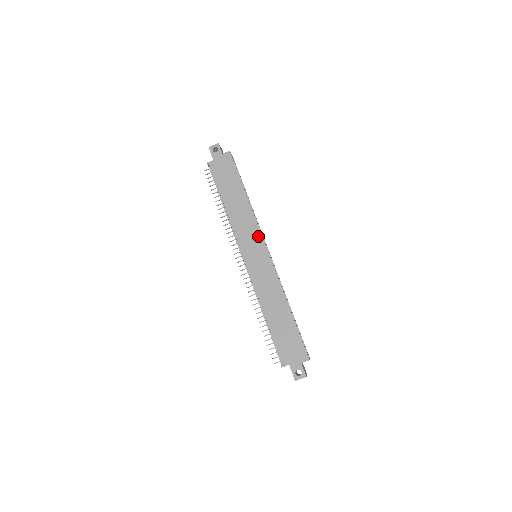
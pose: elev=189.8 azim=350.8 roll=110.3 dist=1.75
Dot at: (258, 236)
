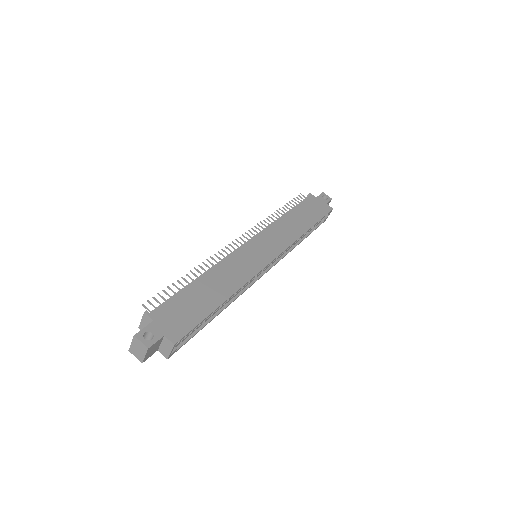
Dot at: (280, 248)
